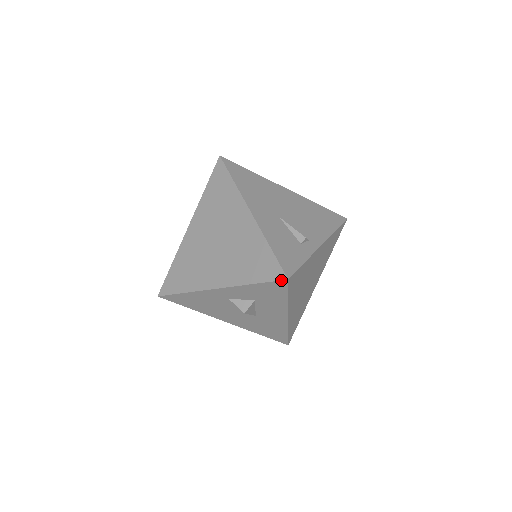
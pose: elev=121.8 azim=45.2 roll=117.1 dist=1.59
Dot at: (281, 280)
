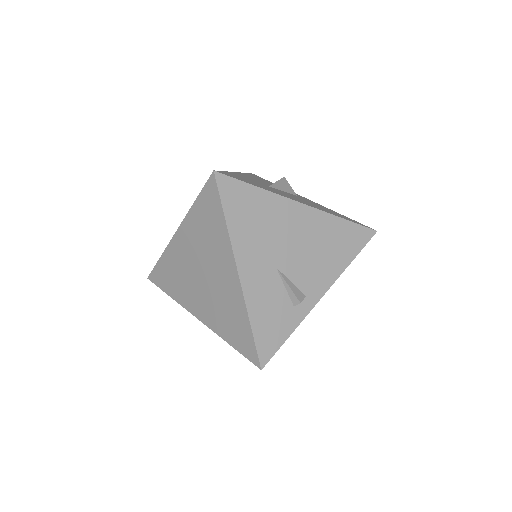
Dot at: (255, 365)
